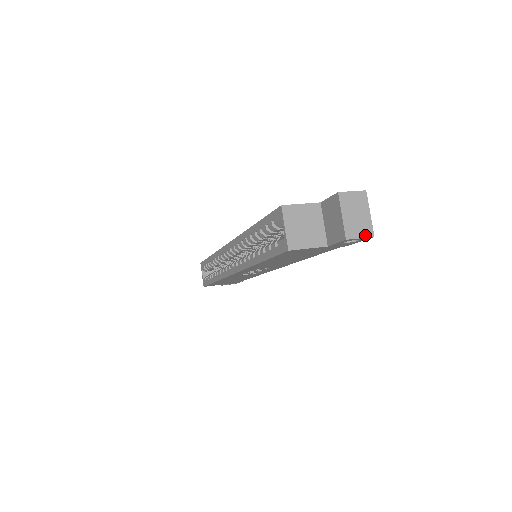
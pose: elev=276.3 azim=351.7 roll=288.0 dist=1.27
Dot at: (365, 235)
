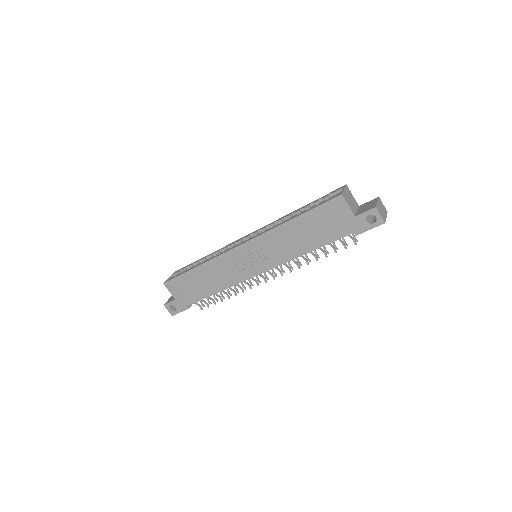
Dot at: (382, 217)
